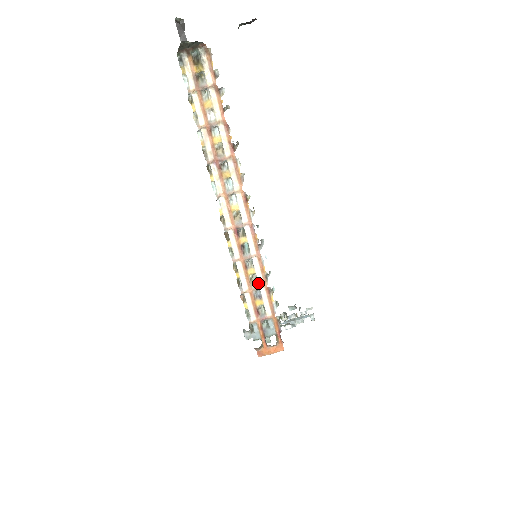
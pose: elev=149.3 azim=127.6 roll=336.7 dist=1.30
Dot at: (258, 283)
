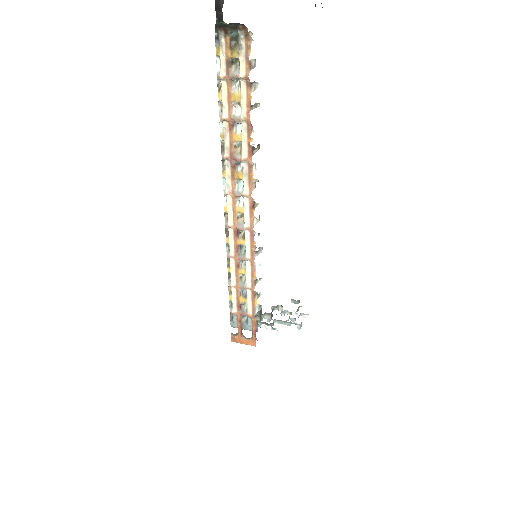
Dot at: (246, 284)
